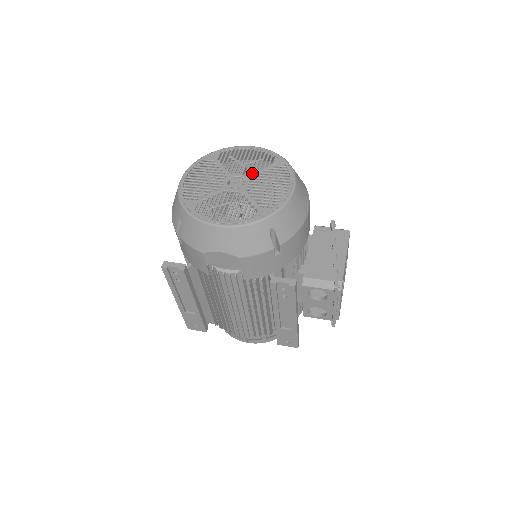
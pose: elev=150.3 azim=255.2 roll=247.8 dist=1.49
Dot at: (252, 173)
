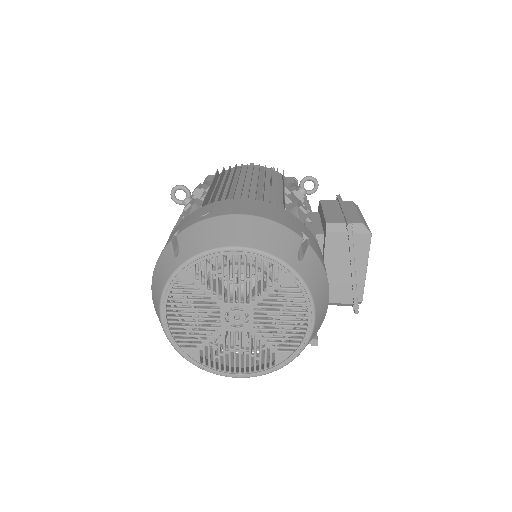
Dot at: occluded
